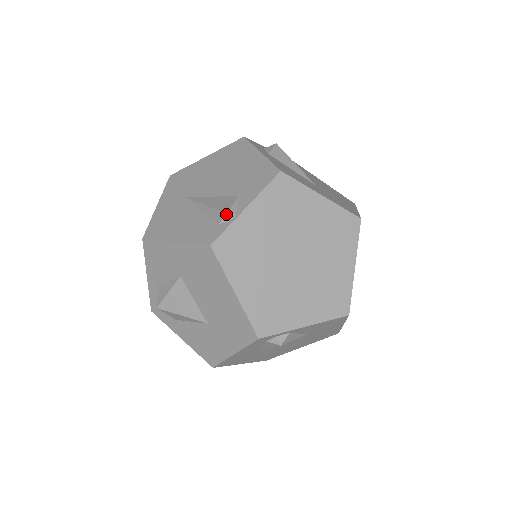
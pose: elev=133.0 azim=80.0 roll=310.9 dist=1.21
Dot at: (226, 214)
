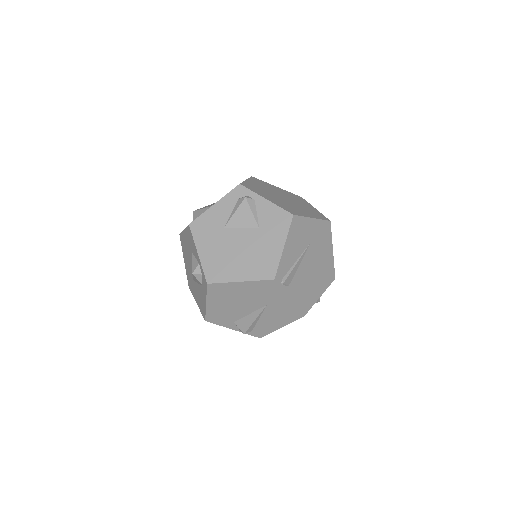
Dot at: occluded
